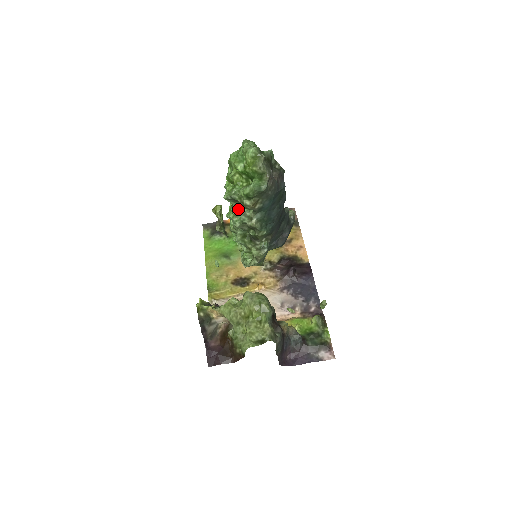
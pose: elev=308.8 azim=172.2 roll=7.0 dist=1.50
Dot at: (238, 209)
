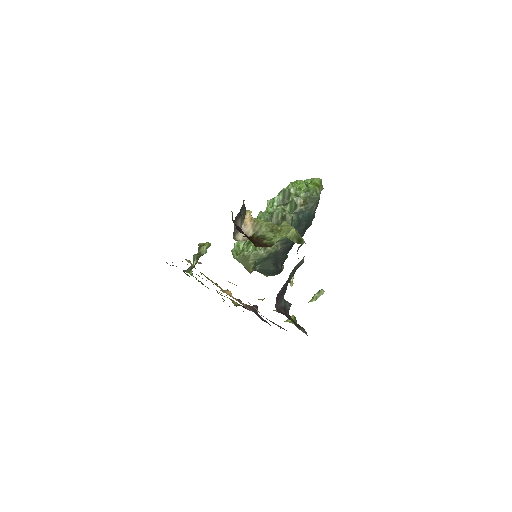
Dot at: (281, 206)
